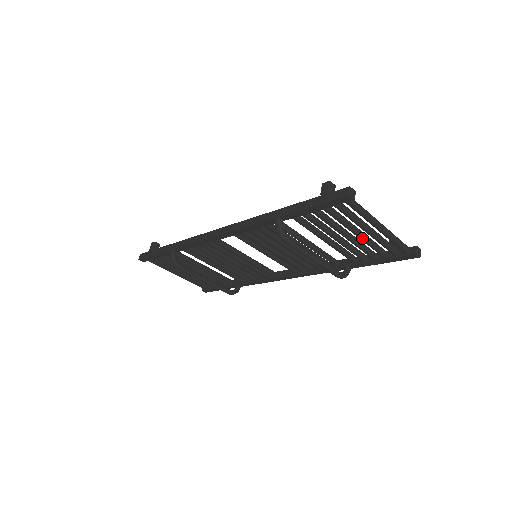
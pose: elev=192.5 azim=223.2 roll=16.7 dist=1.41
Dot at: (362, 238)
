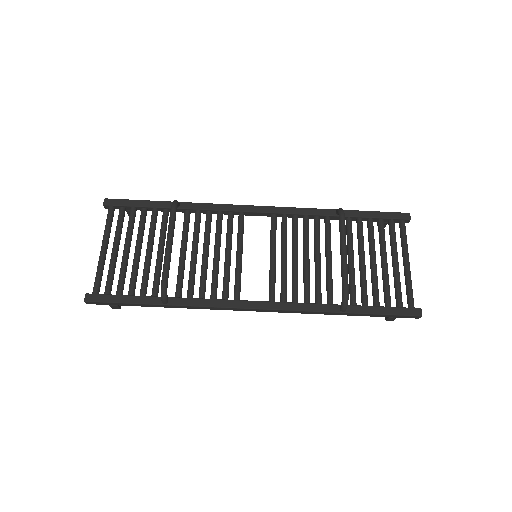
Dot at: (386, 268)
